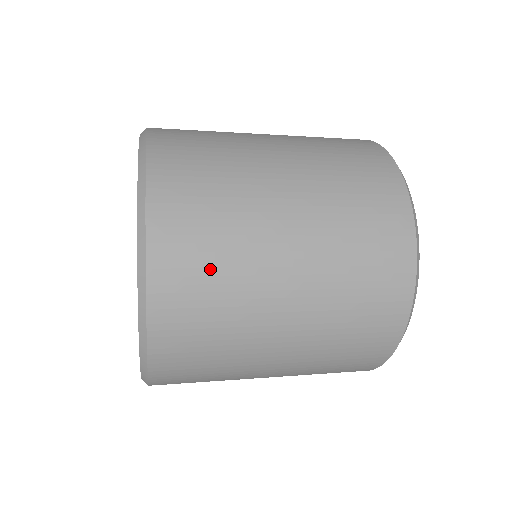
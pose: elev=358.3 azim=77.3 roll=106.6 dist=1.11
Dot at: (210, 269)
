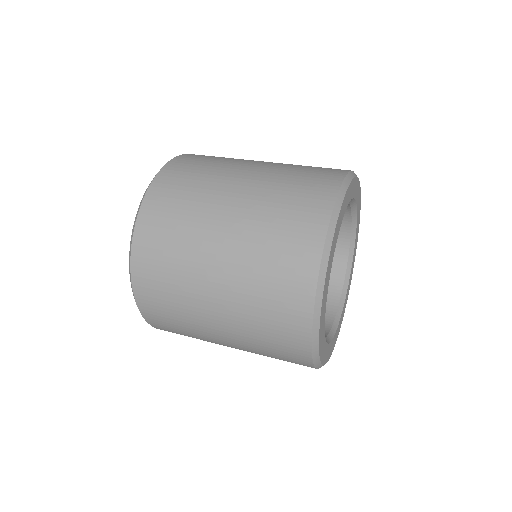
Dot at: (168, 241)
